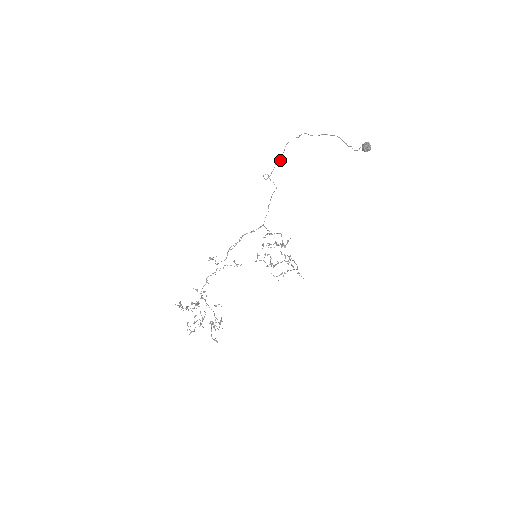
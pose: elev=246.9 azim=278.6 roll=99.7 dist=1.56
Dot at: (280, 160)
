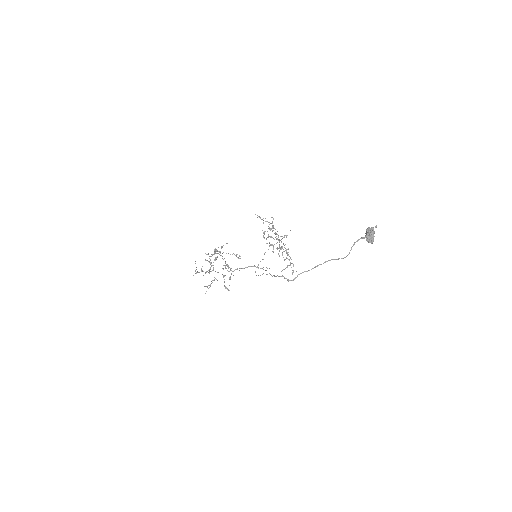
Dot at: (271, 275)
